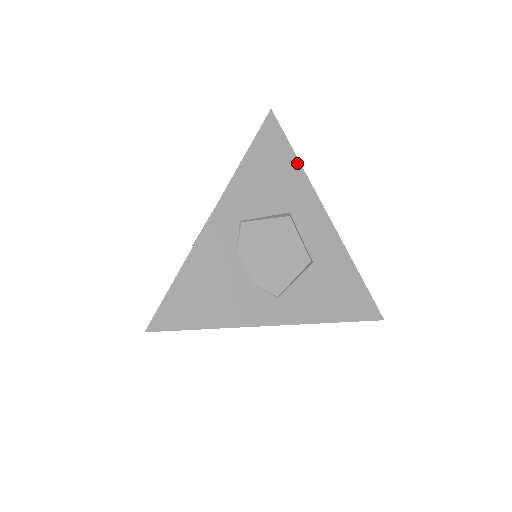
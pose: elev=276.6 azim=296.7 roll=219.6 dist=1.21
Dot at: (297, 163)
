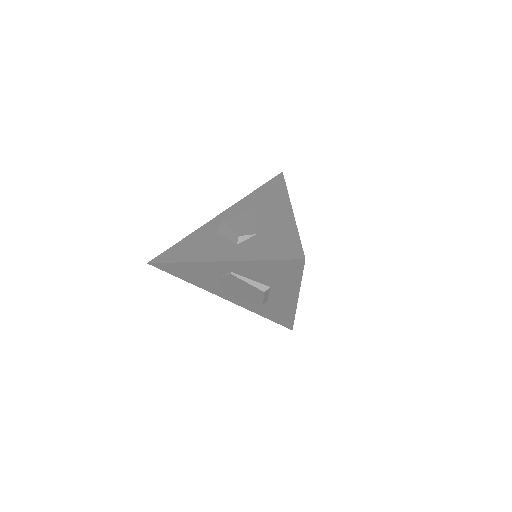
Dot at: (299, 281)
